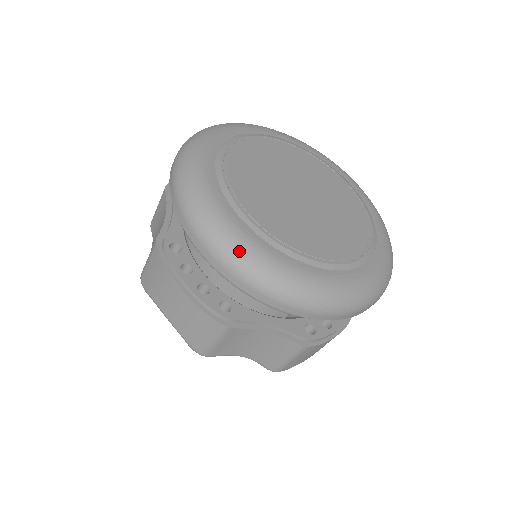
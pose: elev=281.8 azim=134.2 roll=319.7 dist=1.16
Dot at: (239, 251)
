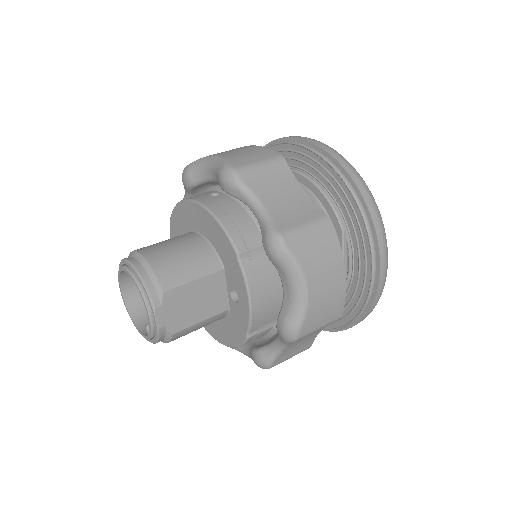
Dot at: occluded
